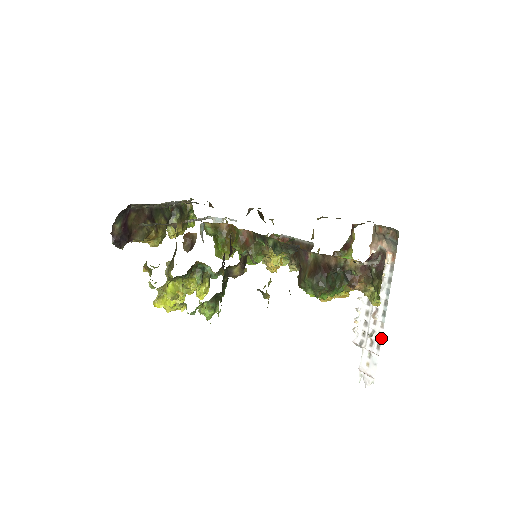
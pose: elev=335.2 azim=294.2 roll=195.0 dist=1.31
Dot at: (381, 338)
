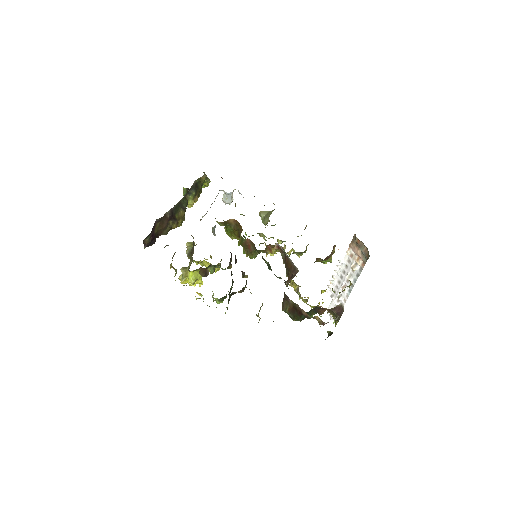
Dot at: (345, 302)
